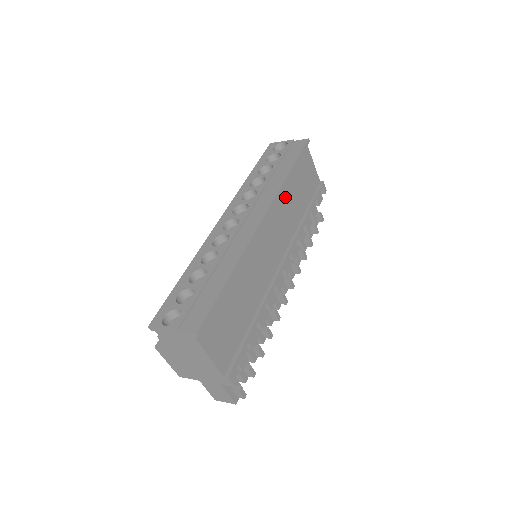
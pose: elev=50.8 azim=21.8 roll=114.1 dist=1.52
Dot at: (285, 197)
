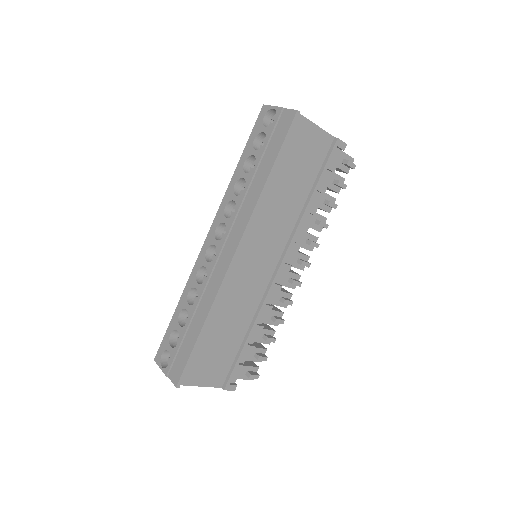
Dot at: (269, 205)
